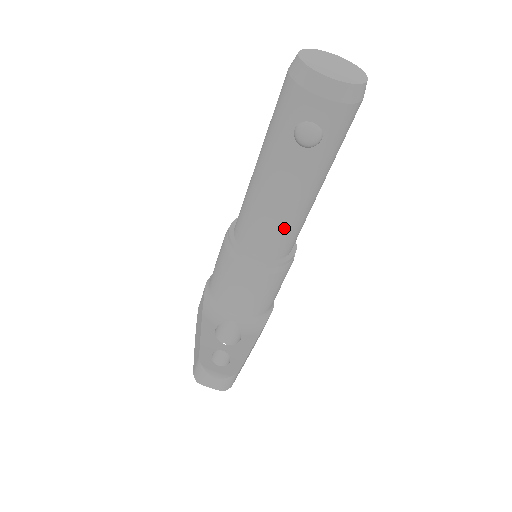
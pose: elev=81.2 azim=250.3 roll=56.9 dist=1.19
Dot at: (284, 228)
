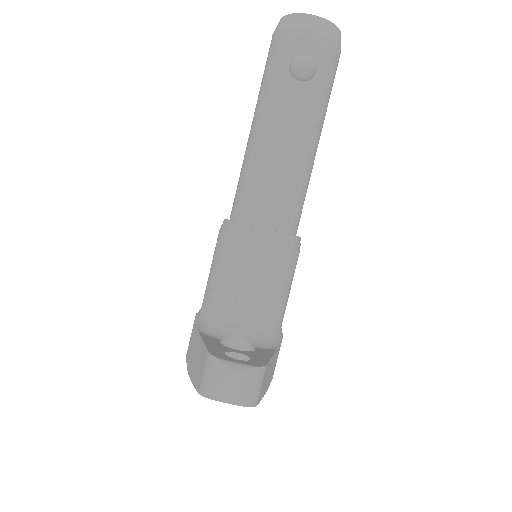
Dot at: (290, 183)
